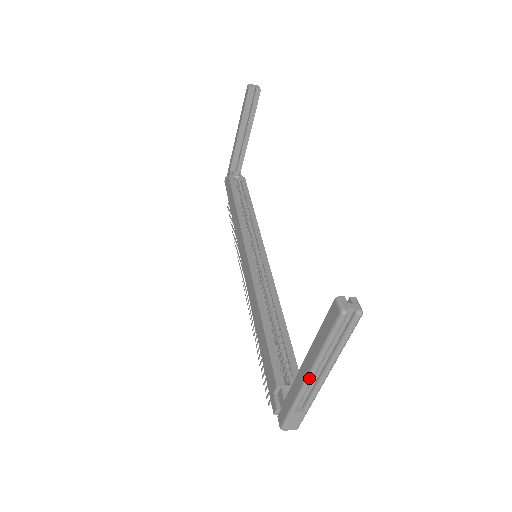
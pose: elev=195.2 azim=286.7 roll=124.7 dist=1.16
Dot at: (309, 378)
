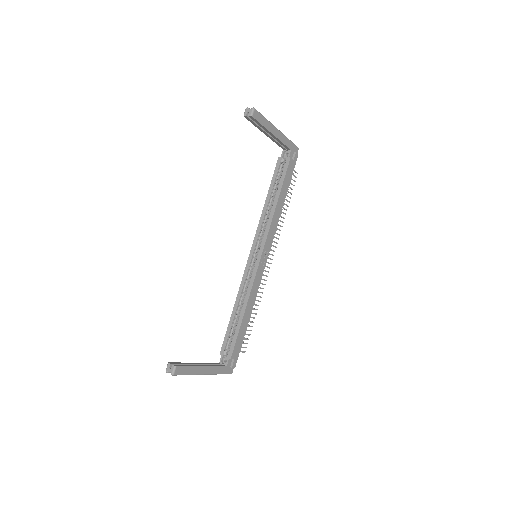
Dot at: occluded
